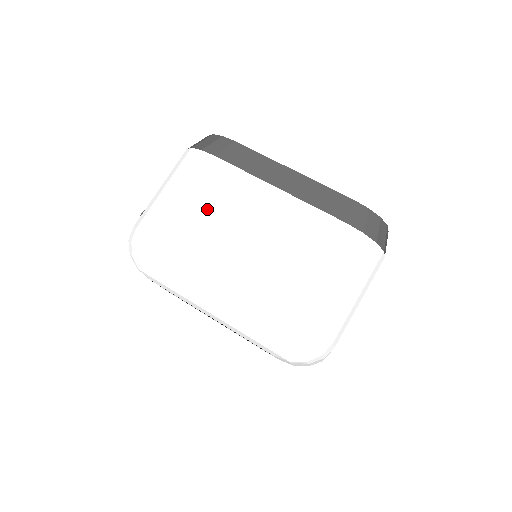
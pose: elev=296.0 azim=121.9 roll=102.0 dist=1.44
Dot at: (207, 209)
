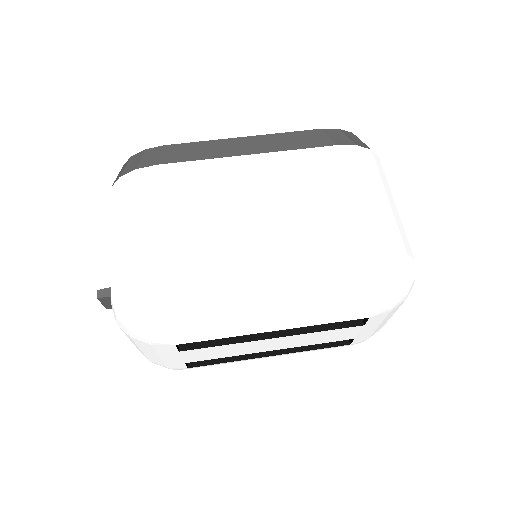
Dot at: (193, 215)
